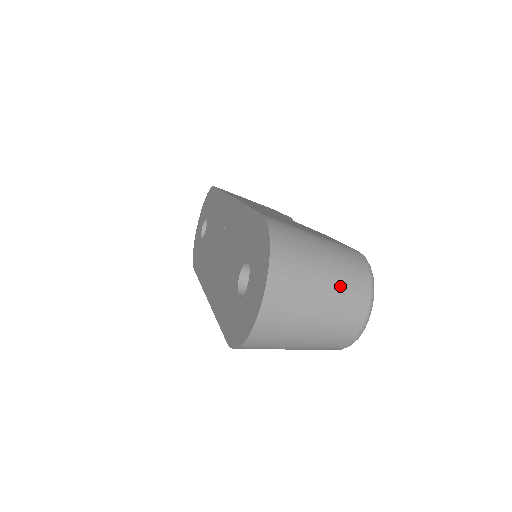
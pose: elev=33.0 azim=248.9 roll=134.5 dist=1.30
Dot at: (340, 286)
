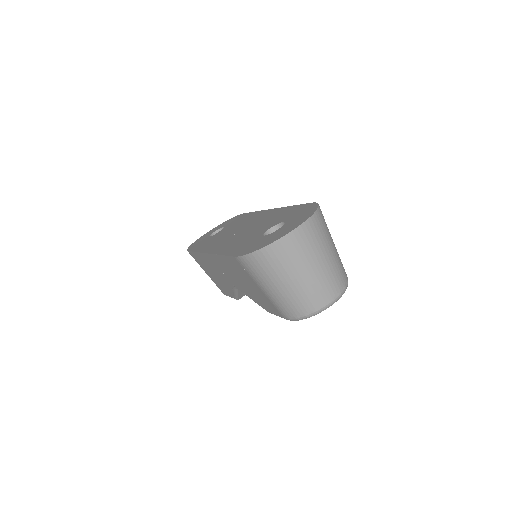
Dot at: (334, 267)
